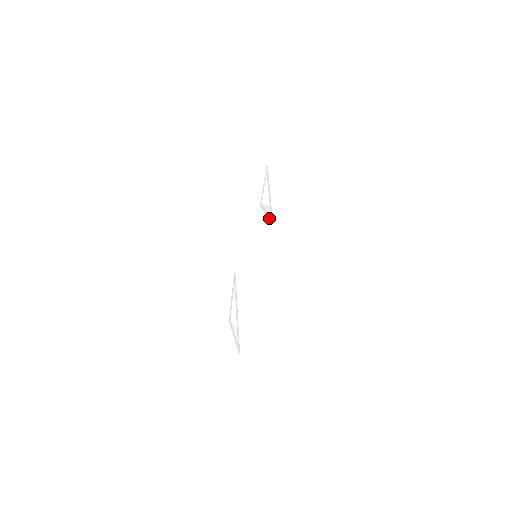
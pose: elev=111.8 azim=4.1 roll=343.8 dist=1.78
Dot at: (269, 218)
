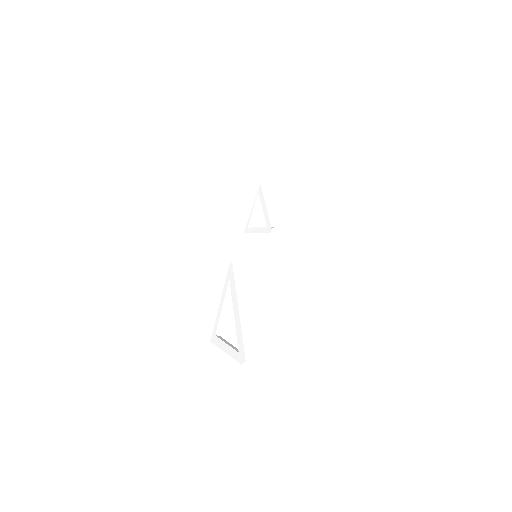
Dot at: (264, 231)
